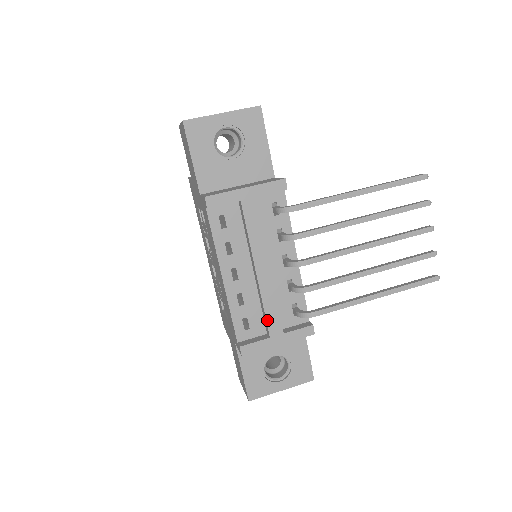
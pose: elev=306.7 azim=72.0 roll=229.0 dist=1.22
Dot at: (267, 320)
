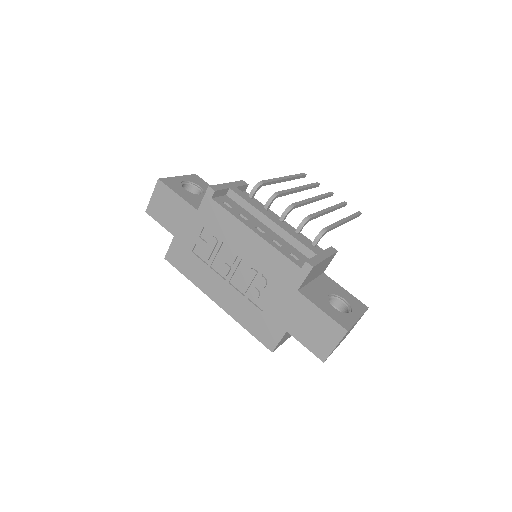
Dot at: (305, 245)
